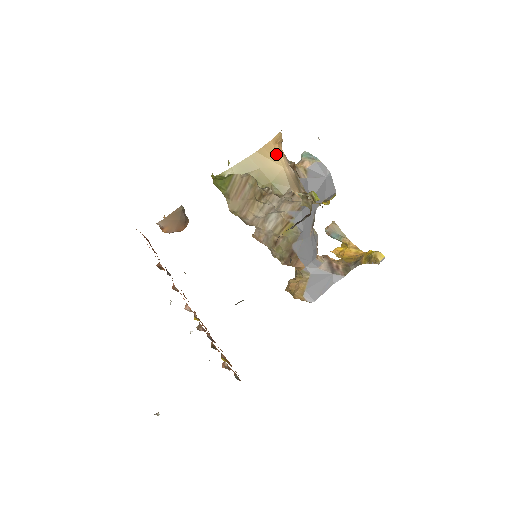
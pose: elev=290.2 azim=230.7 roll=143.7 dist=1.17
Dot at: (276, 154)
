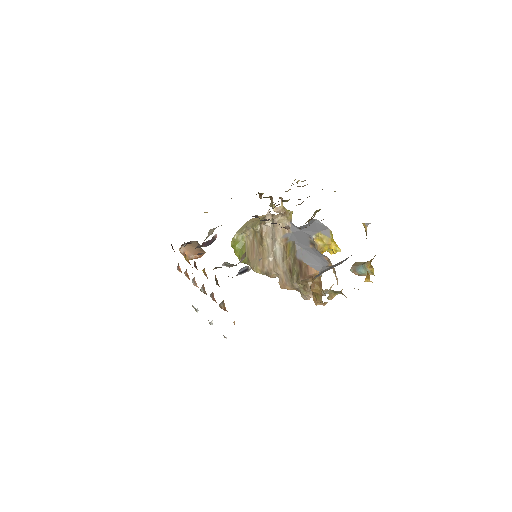
Dot at: occluded
